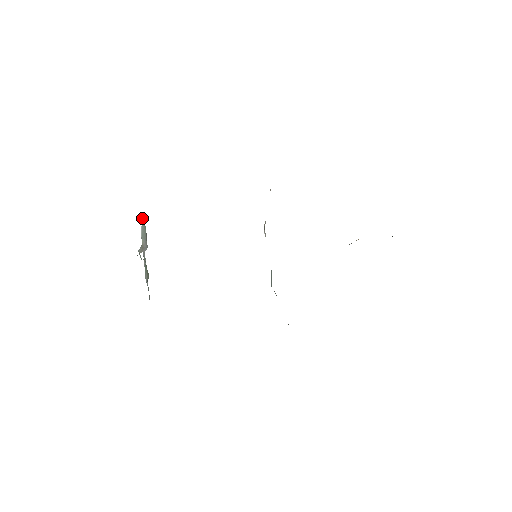
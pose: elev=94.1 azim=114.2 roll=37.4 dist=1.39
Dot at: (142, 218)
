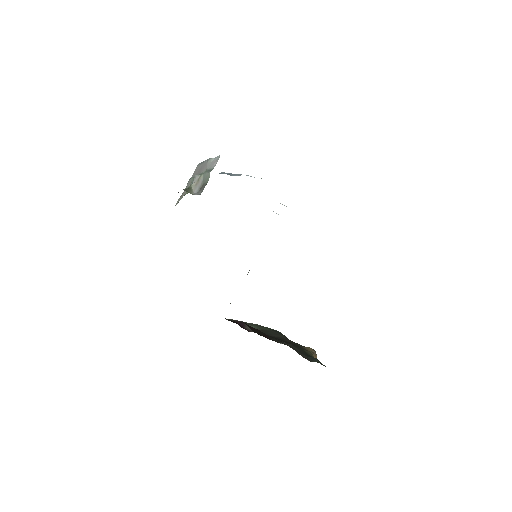
Dot at: (215, 163)
